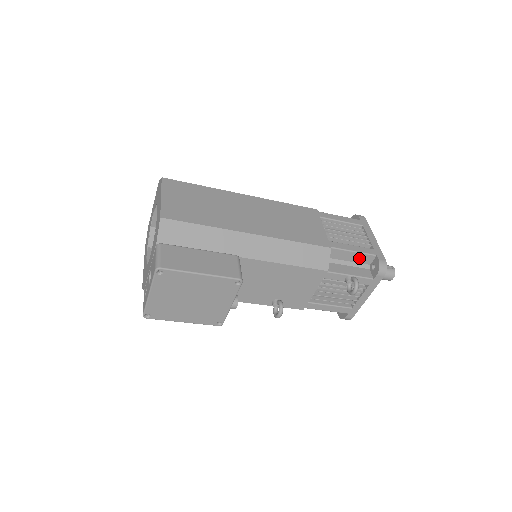
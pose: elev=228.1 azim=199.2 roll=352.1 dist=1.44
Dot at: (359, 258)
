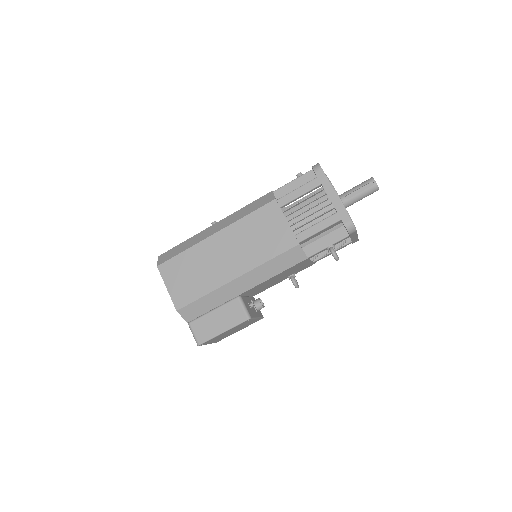
Dot at: (328, 228)
